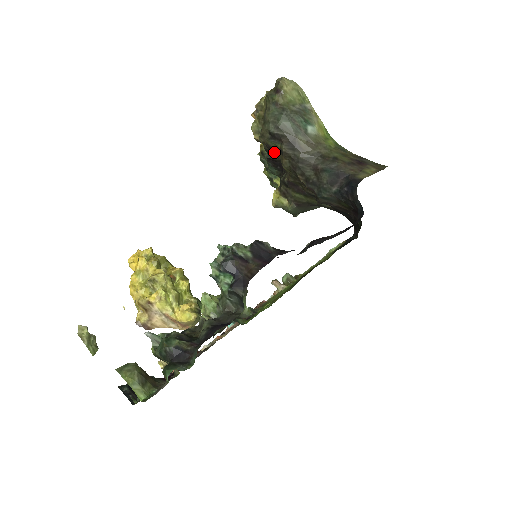
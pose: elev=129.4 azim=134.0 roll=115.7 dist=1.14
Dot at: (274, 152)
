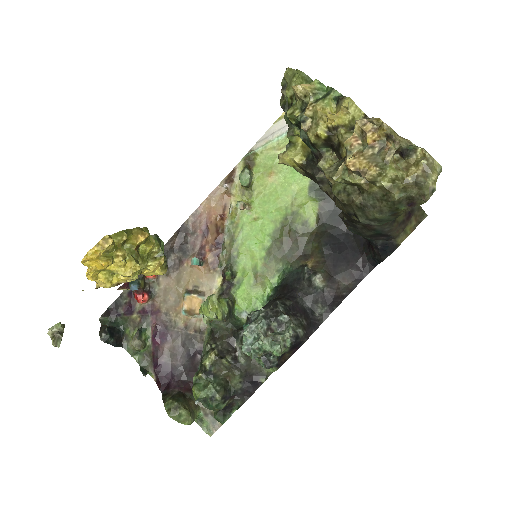
Dot at: occluded
